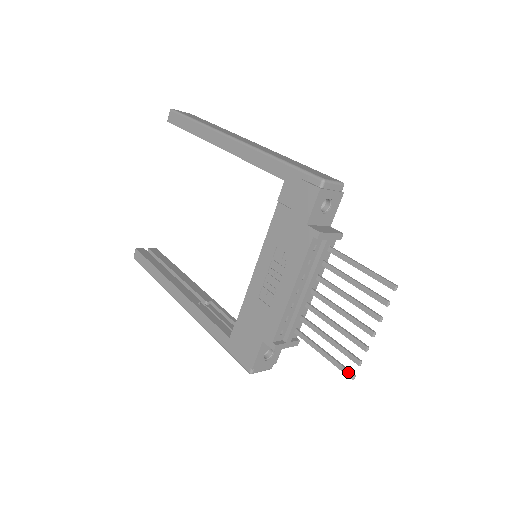
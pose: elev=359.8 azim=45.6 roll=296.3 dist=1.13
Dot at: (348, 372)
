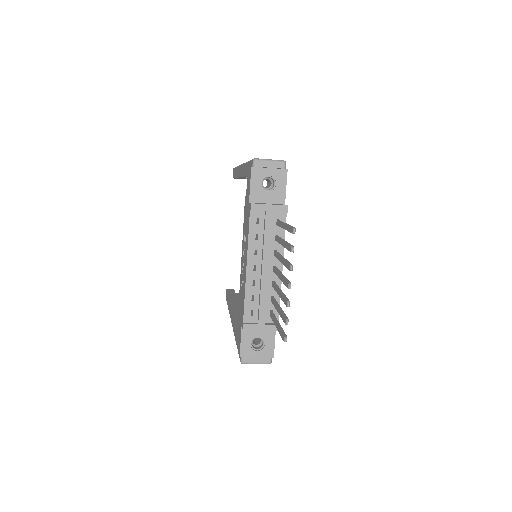
Dot at: (283, 336)
